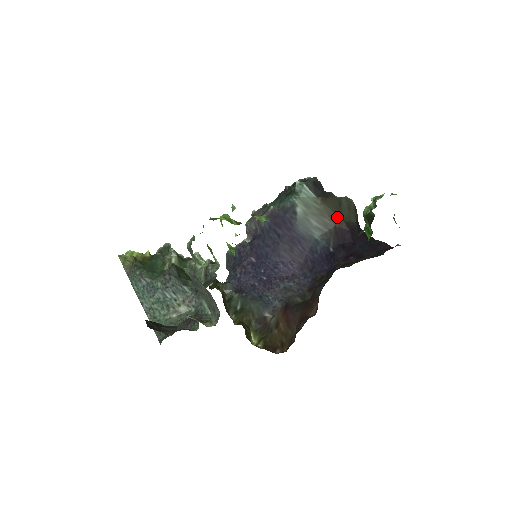
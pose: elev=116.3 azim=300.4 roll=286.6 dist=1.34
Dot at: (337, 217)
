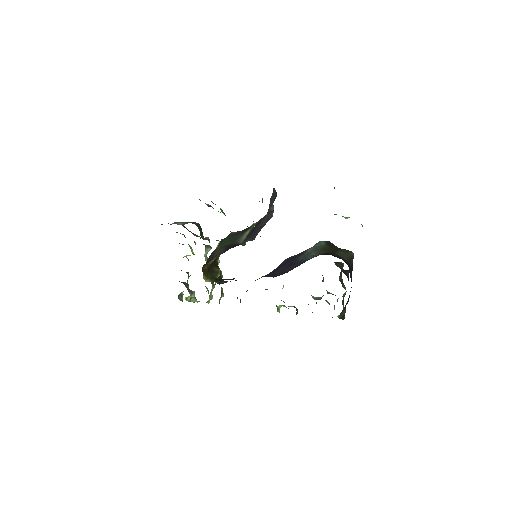
Dot at: (332, 251)
